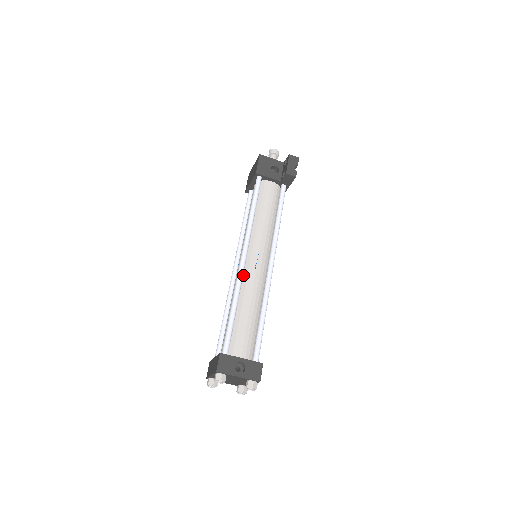
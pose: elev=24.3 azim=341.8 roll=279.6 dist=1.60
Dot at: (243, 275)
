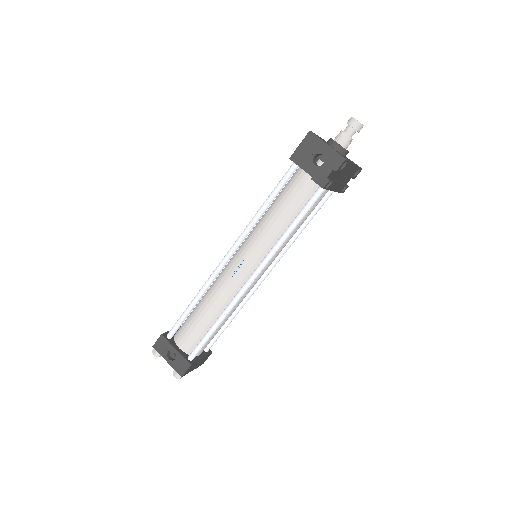
Dot at: (222, 274)
